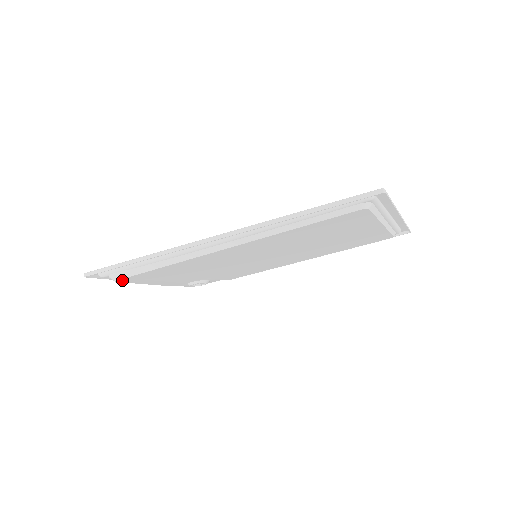
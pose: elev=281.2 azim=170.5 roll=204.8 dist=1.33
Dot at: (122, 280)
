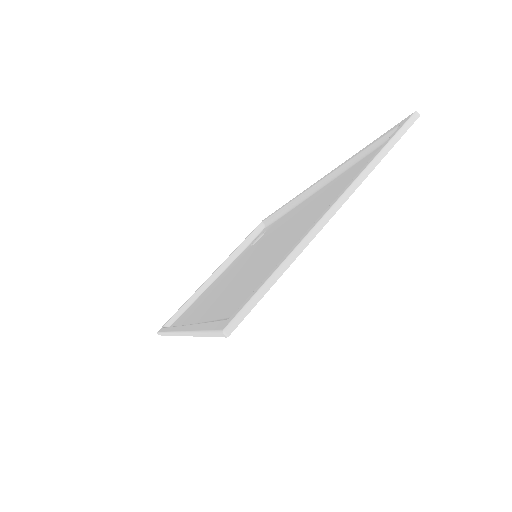
Dot at: occluded
